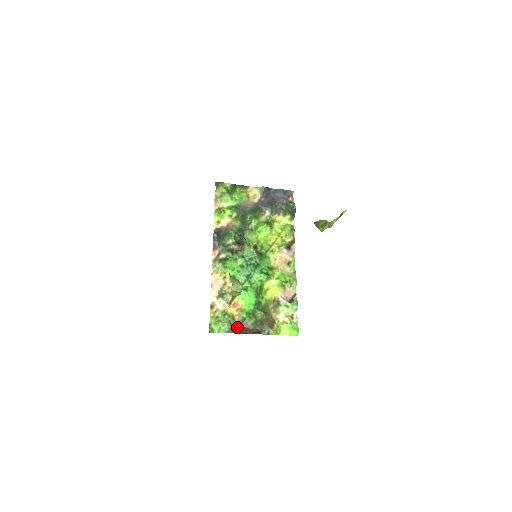
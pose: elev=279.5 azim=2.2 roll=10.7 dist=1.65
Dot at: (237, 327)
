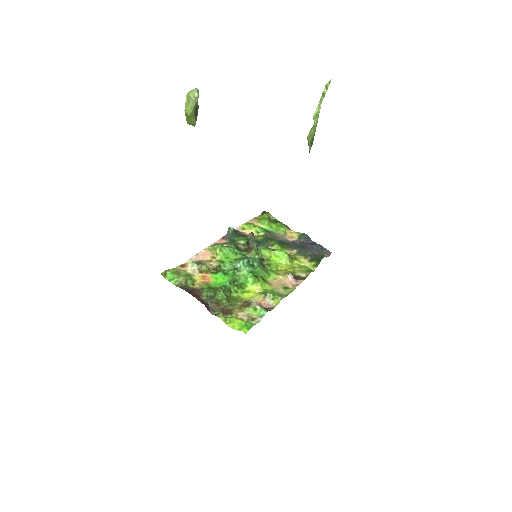
Dot at: (190, 289)
